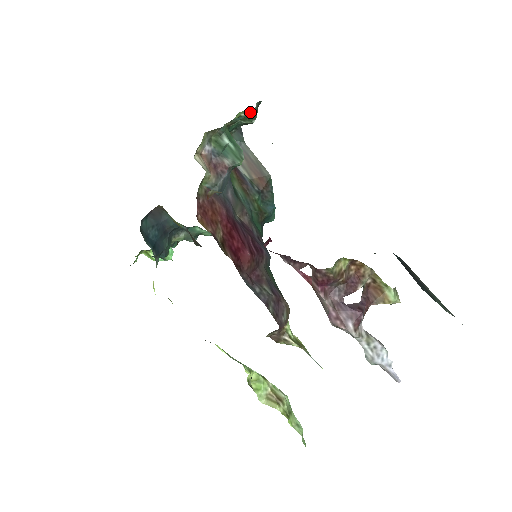
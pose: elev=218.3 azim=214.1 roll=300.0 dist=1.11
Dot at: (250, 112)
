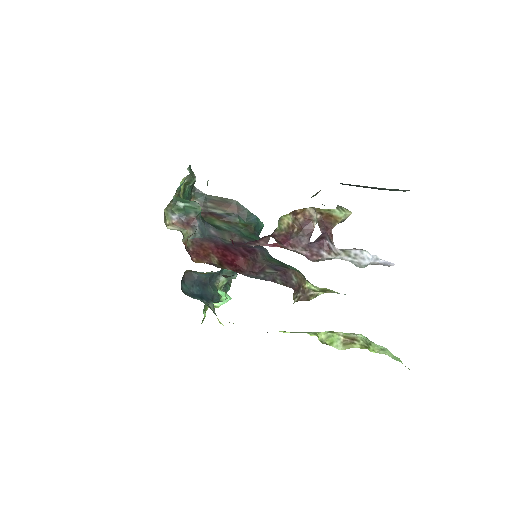
Dot at: (188, 176)
